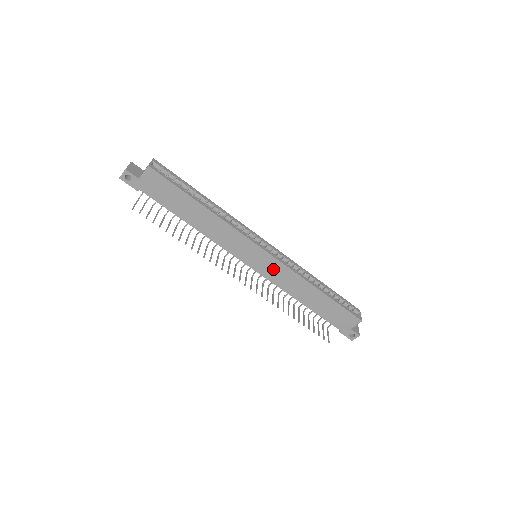
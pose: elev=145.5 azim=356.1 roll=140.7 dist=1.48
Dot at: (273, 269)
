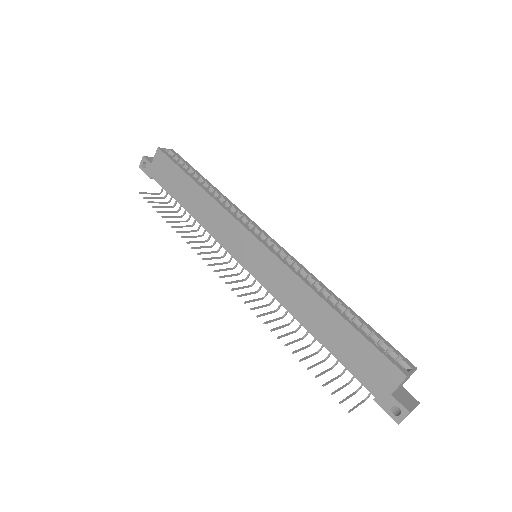
Dot at: (269, 269)
